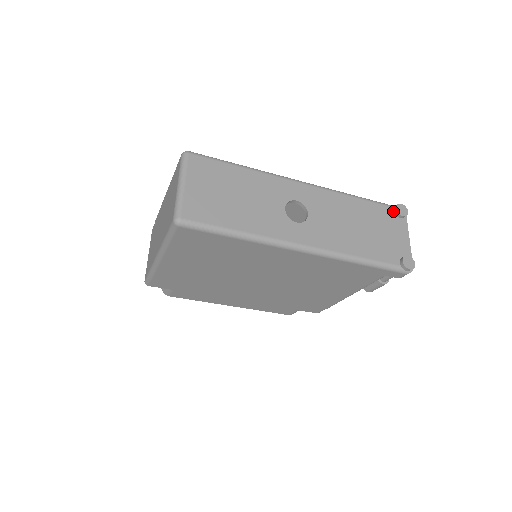
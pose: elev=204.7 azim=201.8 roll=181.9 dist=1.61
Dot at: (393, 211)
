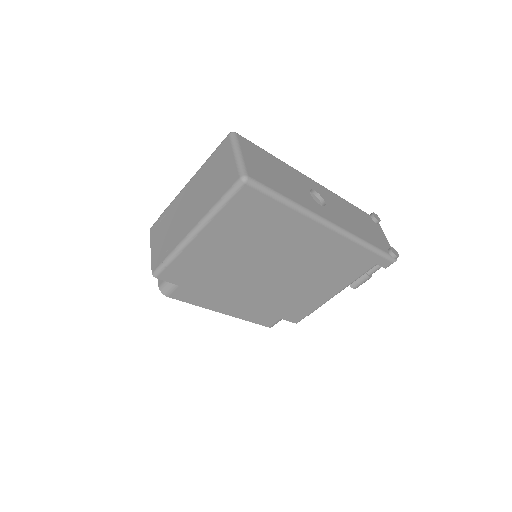
Dot at: (370, 217)
